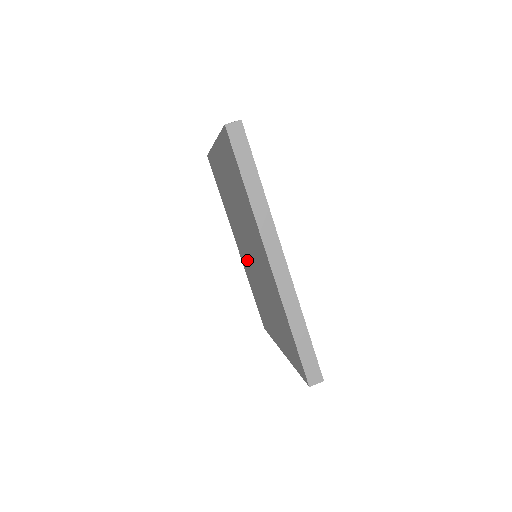
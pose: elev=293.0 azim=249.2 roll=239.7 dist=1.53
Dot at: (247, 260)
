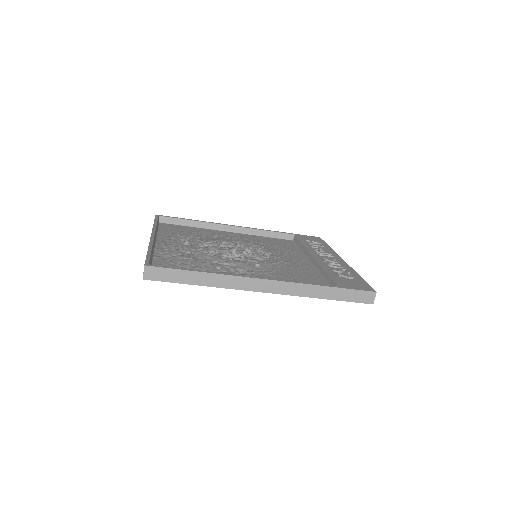
Dot at: occluded
